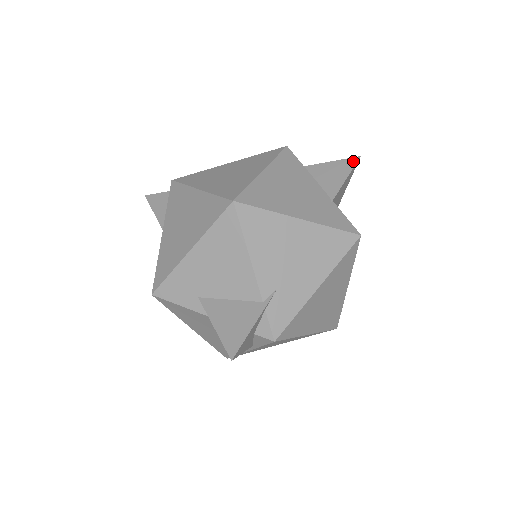
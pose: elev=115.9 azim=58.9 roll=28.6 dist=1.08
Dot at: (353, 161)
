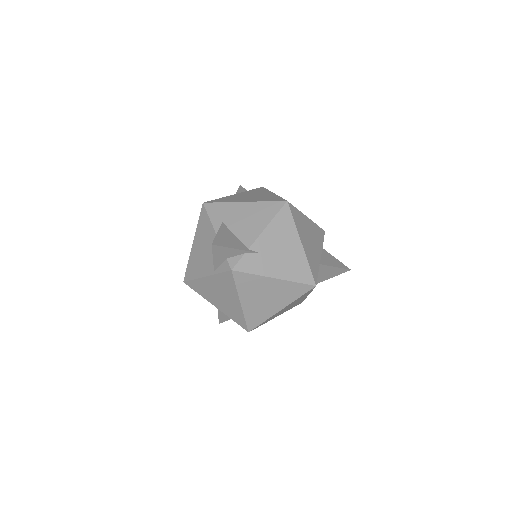
Dot at: (346, 267)
